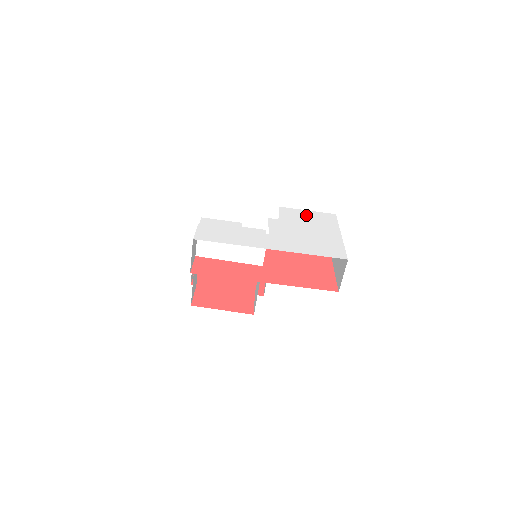
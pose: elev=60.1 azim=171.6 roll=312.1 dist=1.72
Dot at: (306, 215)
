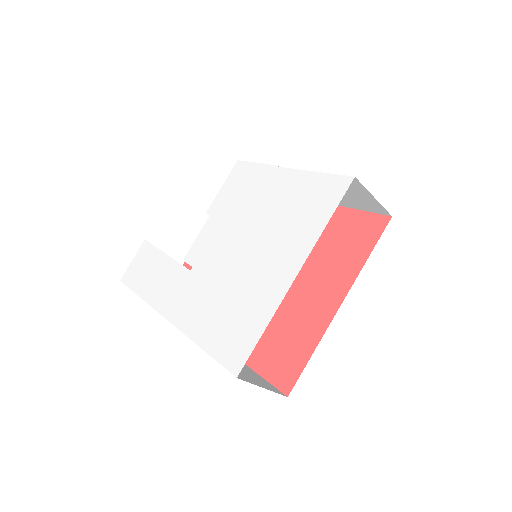
Dot at: (287, 193)
